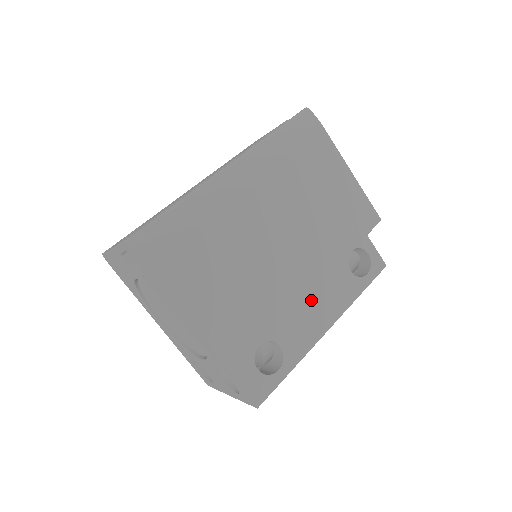
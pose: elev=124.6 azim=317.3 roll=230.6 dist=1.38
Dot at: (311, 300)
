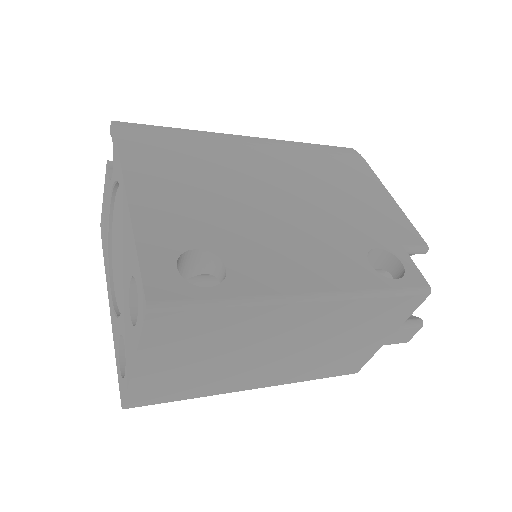
Dot at: (296, 254)
